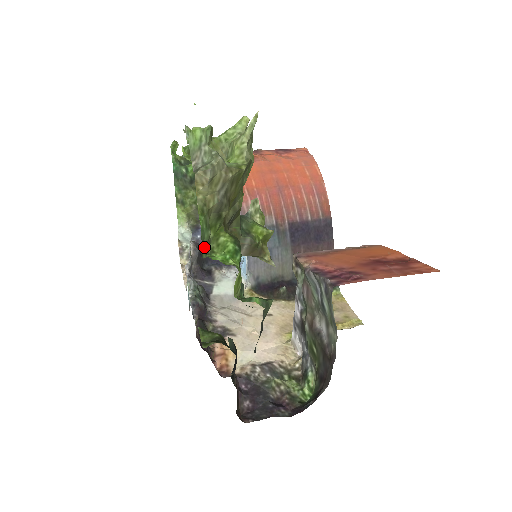
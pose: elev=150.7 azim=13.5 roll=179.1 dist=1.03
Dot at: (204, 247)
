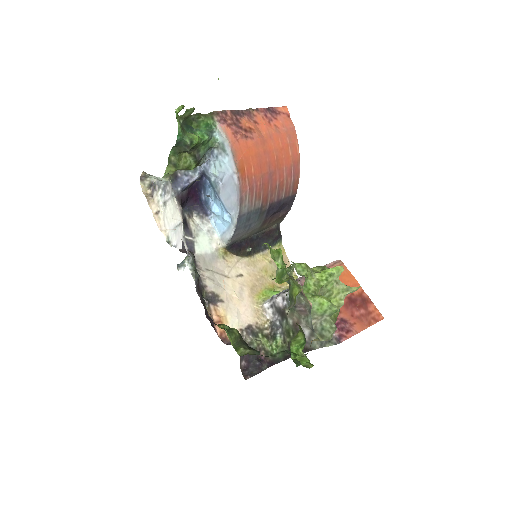
Dot at: occluded
